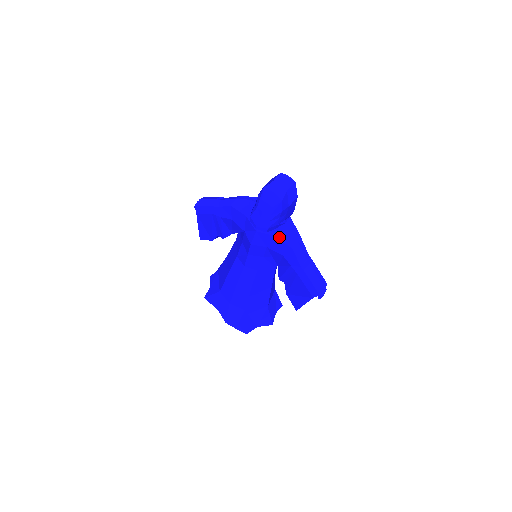
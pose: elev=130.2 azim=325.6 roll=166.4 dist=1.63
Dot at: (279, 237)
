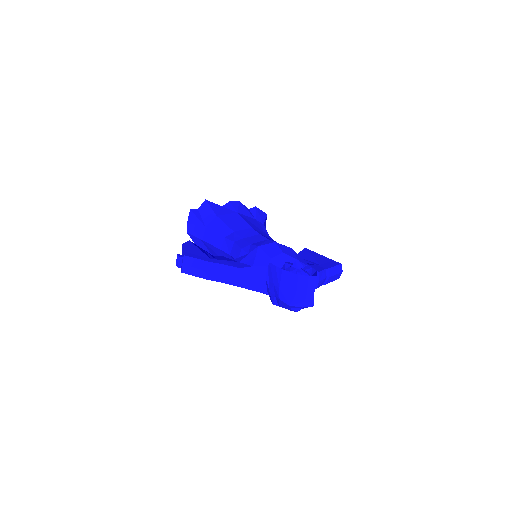
Dot at: occluded
